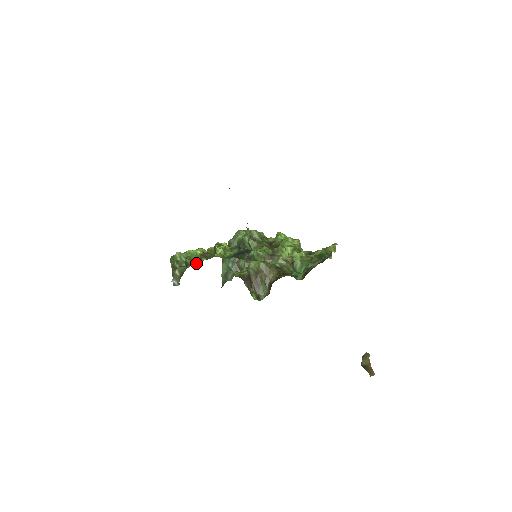
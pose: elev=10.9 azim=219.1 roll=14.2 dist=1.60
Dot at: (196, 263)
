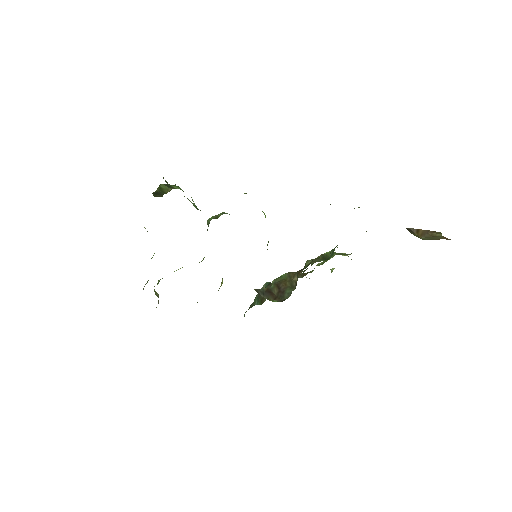
Dot at: occluded
